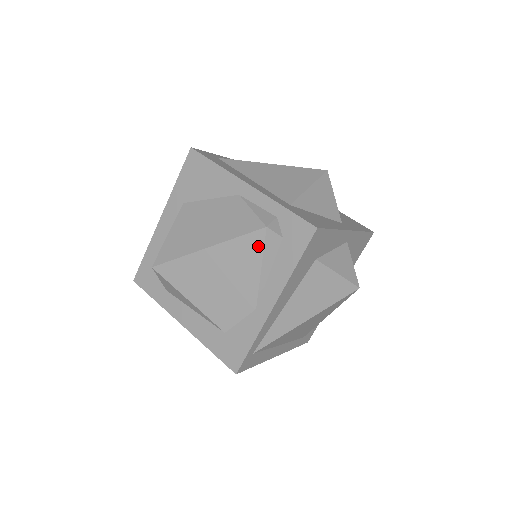
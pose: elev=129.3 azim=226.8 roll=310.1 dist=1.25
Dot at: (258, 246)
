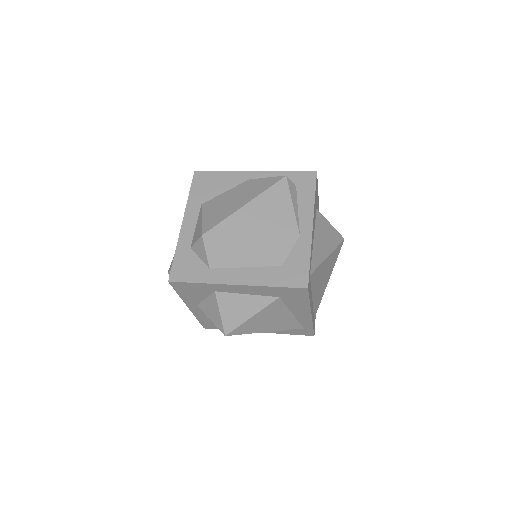
Dot at: (285, 190)
